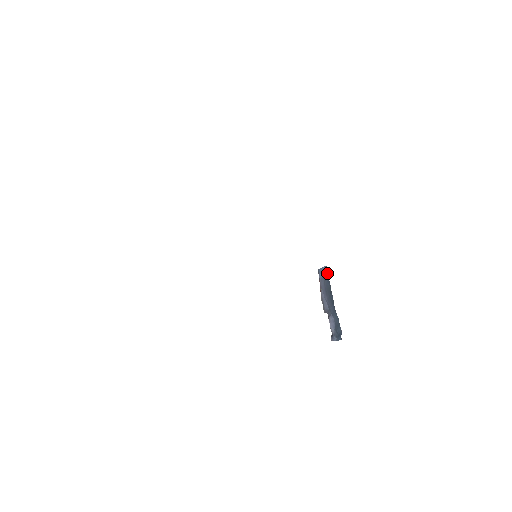
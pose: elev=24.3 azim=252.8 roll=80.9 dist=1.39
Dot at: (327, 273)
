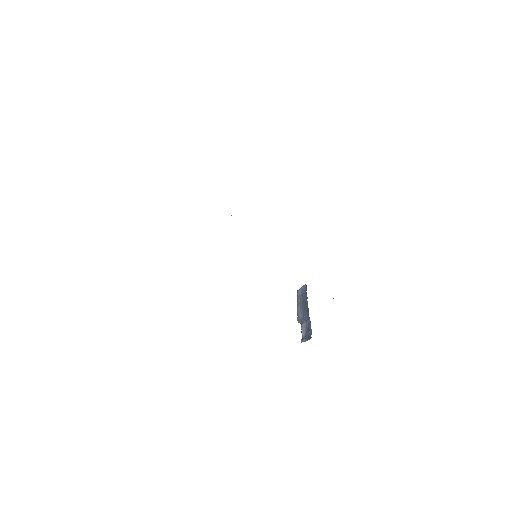
Dot at: (306, 289)
